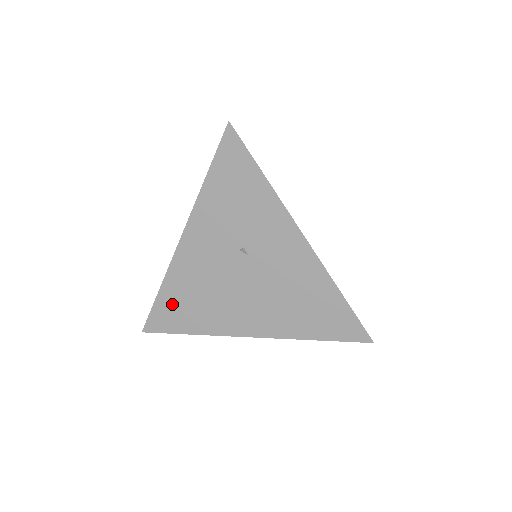
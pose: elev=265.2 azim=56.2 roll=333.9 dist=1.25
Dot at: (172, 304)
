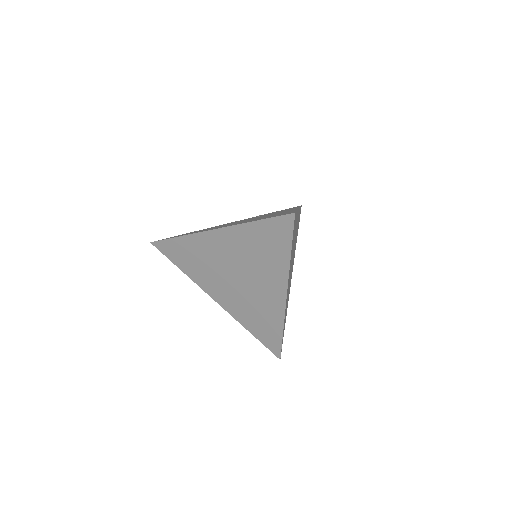
Dot at: occluded
